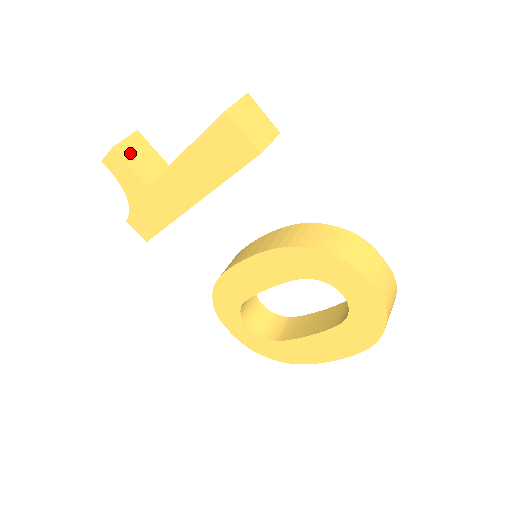
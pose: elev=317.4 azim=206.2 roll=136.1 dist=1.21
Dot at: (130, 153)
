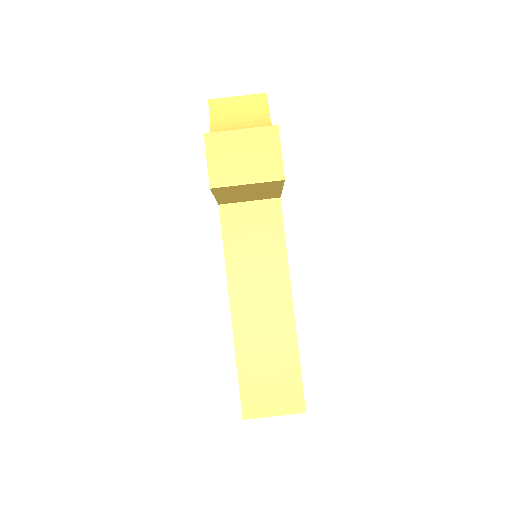
Dot at: (233, 191)
